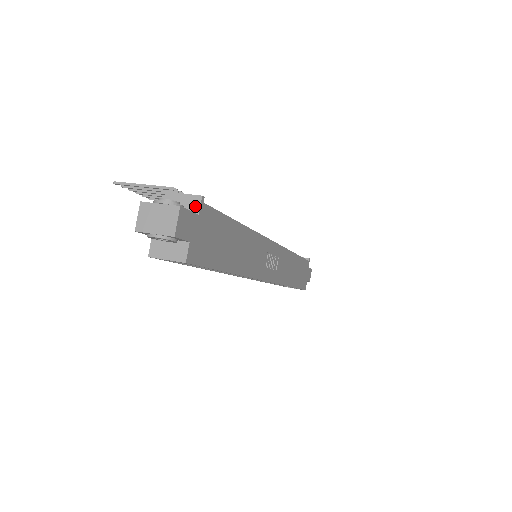
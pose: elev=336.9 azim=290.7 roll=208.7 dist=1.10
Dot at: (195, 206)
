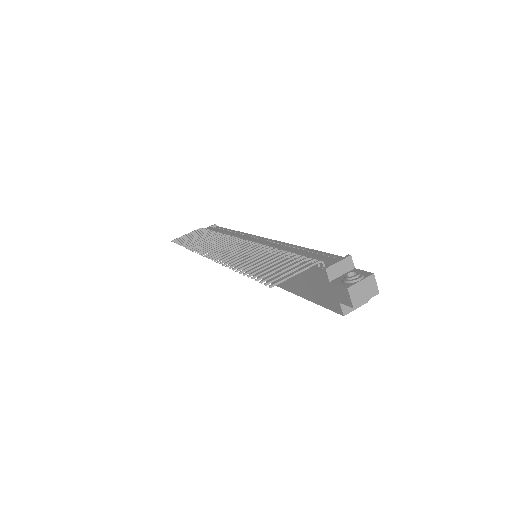
Dot at: (350, 264)
